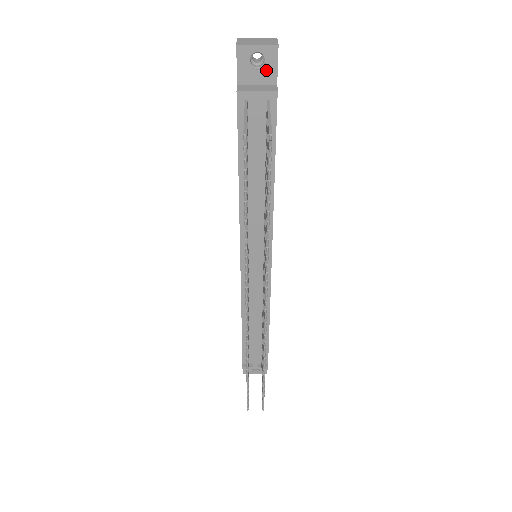
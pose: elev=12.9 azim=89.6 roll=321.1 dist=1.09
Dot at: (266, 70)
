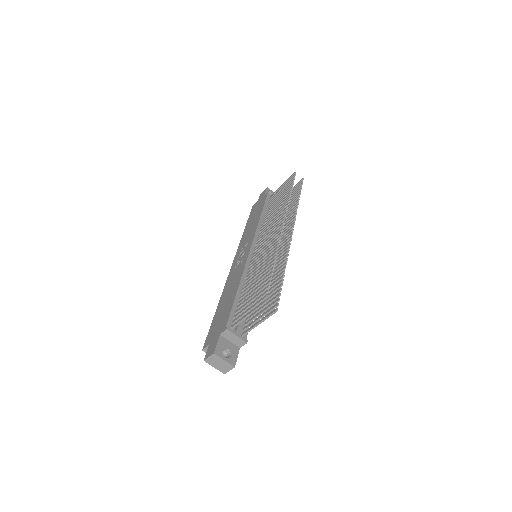
Dot at: occluded
